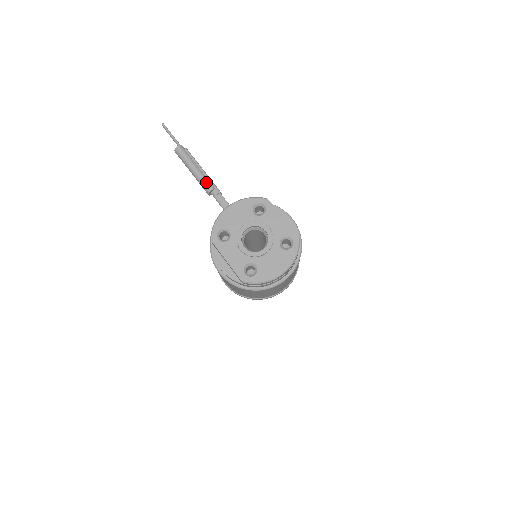
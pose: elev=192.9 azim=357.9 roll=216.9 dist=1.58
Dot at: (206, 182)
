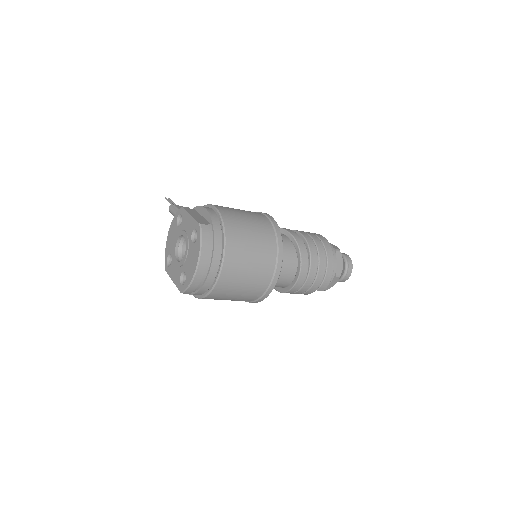
Dot at: occluded
